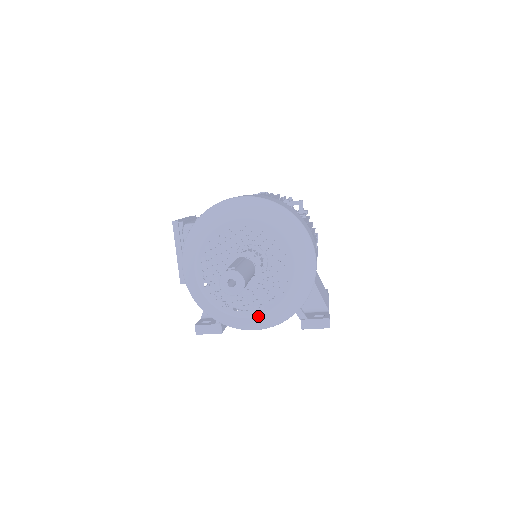
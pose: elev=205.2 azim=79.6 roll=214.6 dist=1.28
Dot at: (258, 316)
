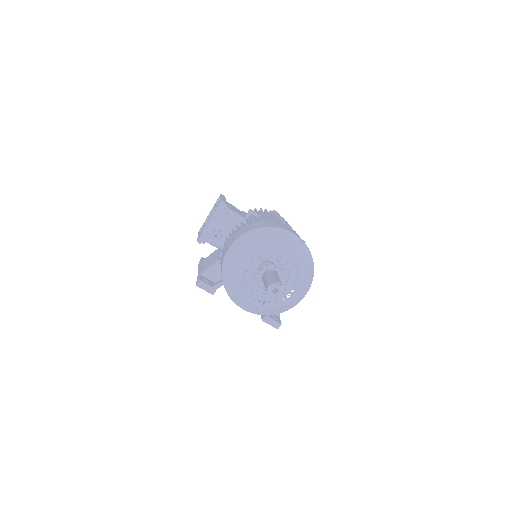
Dot at: (258, 306)
